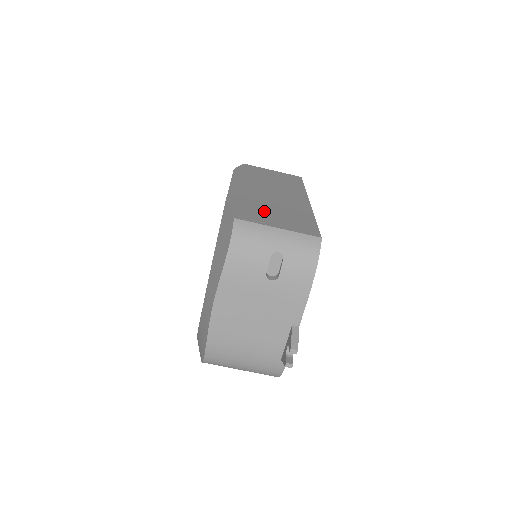
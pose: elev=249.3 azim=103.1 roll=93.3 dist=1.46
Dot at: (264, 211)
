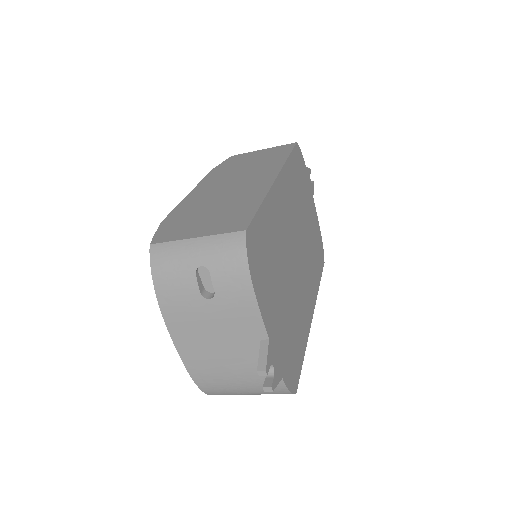
Dot at: (198, 218)
